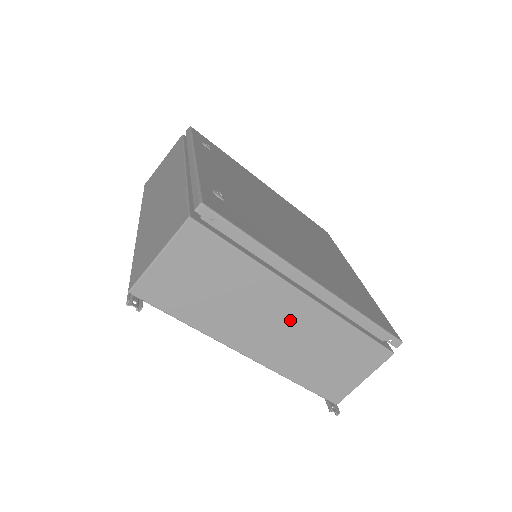
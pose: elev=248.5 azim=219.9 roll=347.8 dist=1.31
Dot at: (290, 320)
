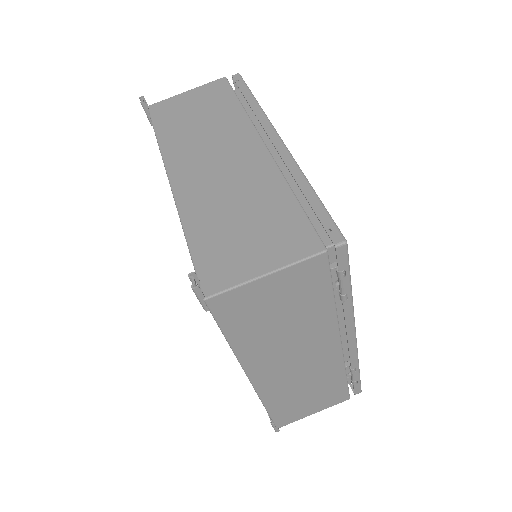
Dot at: (234, 161)
